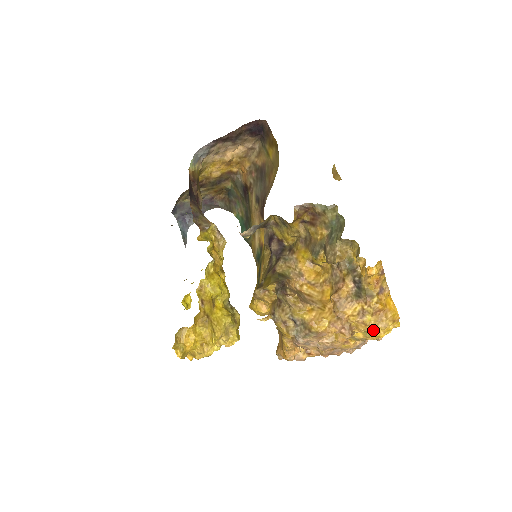
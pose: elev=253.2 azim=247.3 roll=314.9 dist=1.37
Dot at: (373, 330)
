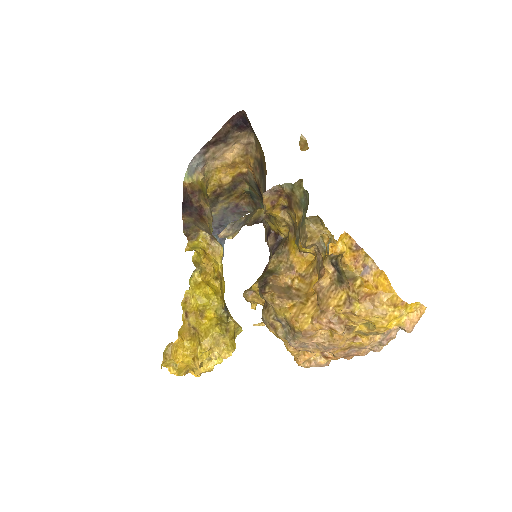
Dot at: (370, 320)
